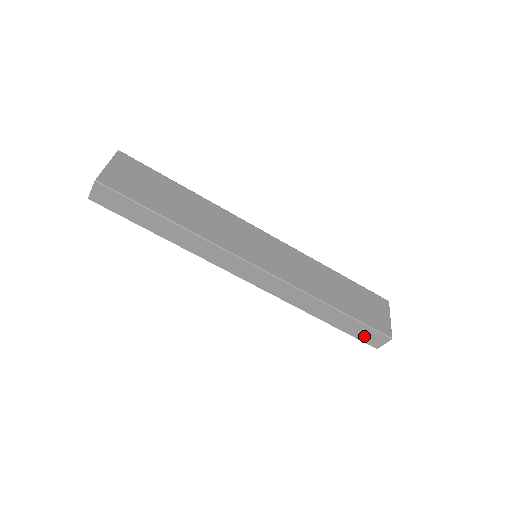
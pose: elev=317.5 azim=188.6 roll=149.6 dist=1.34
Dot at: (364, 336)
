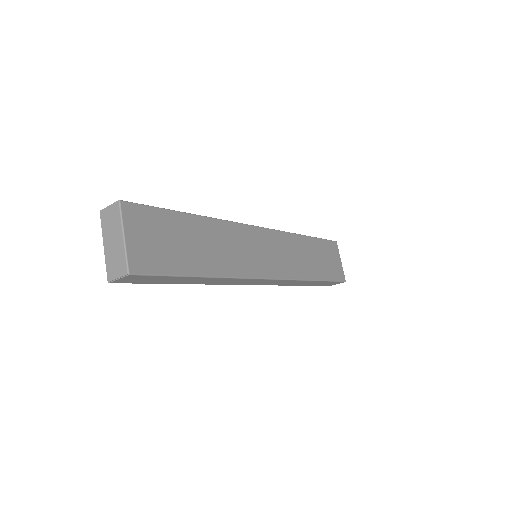
Dot at: (326, 284)
